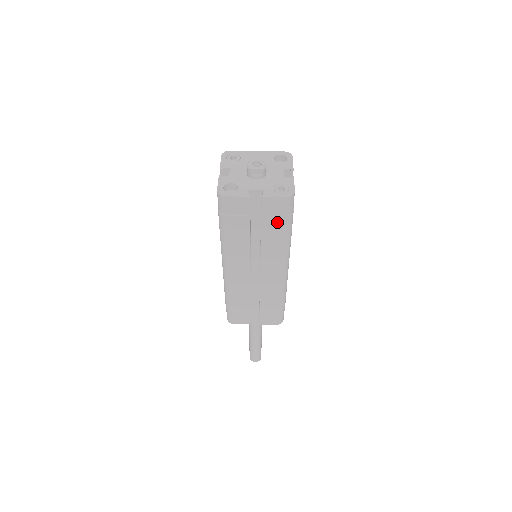
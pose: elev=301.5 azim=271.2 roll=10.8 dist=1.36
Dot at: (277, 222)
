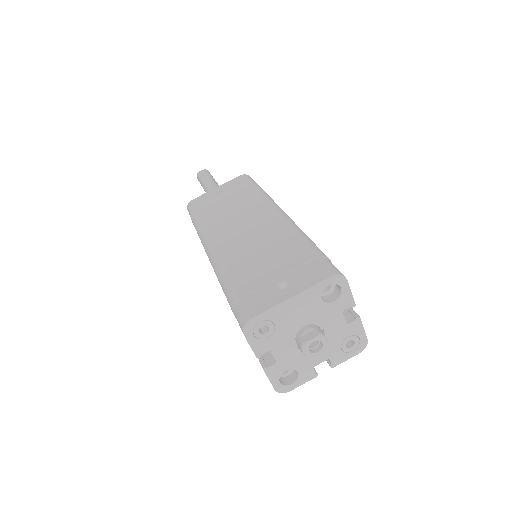
Dot at: occluded
